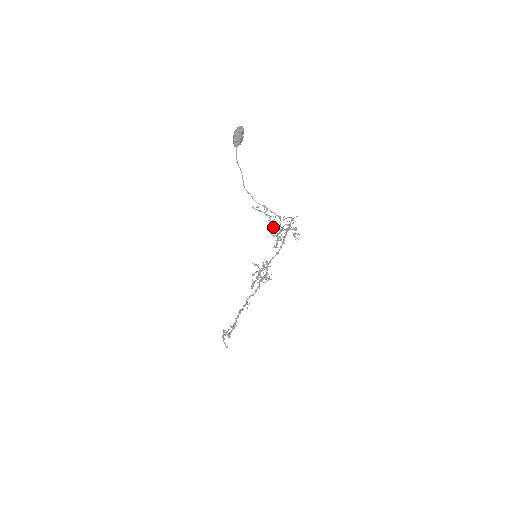
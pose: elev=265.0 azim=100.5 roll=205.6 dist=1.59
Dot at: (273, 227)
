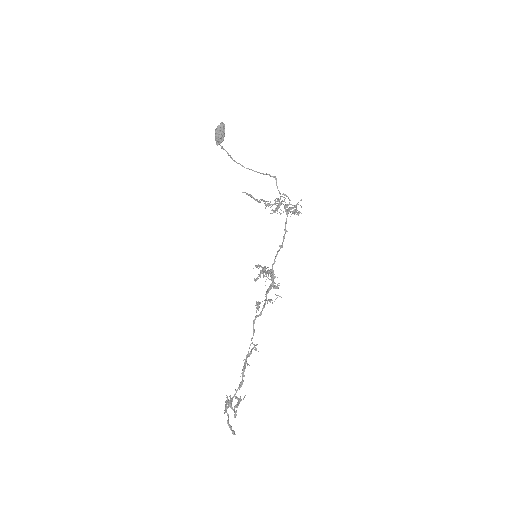
Dot at: (270, 204)
